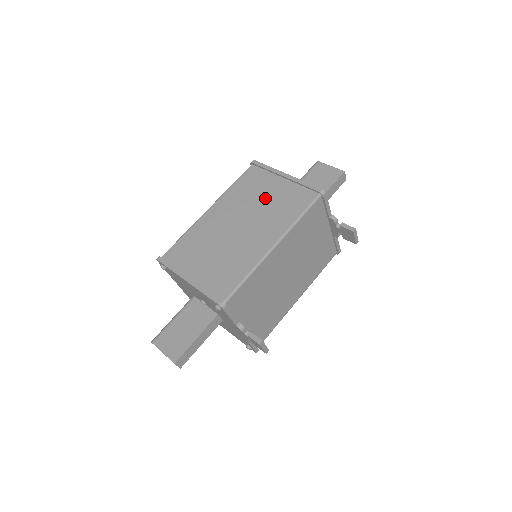
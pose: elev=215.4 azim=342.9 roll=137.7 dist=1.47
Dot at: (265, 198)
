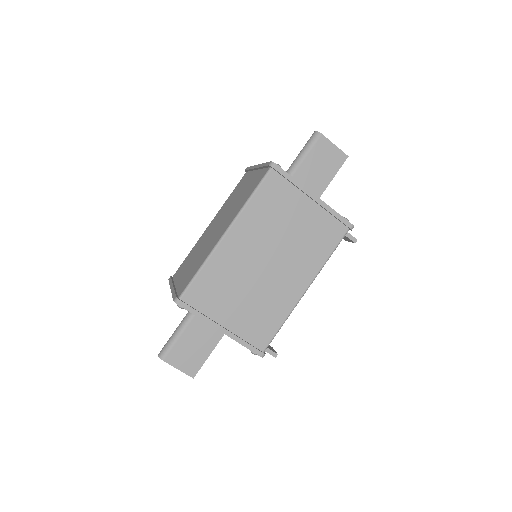
Dot at: (293, 227)
